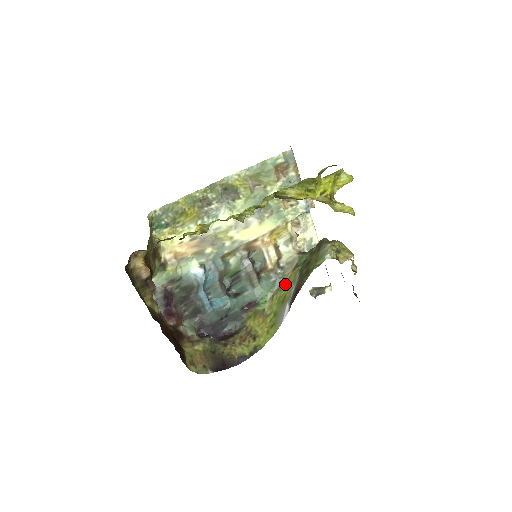
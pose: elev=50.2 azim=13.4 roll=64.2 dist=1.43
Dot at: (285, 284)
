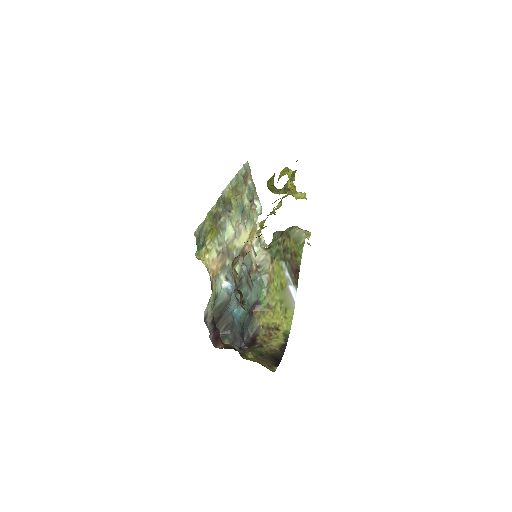
Dot at: (273, 276)
